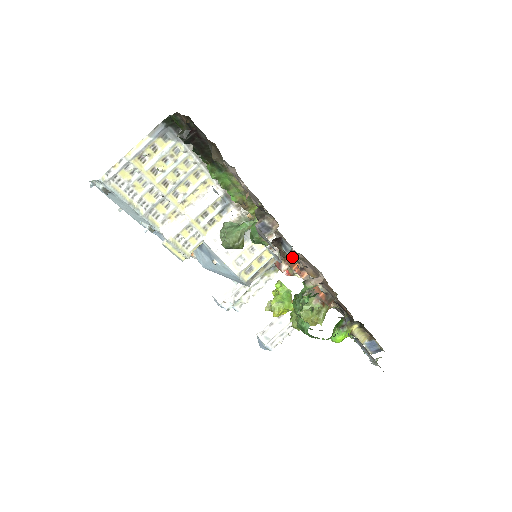
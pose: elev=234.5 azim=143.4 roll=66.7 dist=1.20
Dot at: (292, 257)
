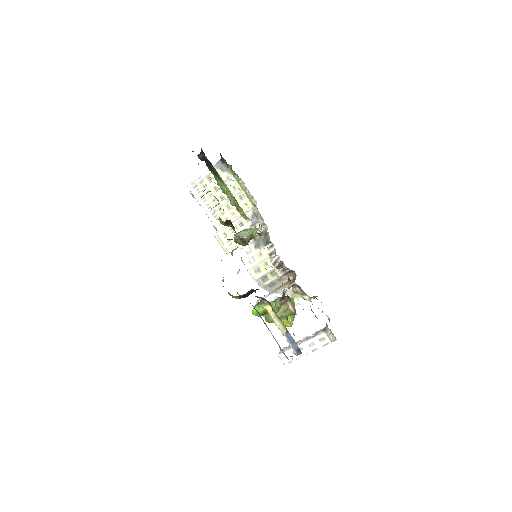
Dot at: (246, 243)
